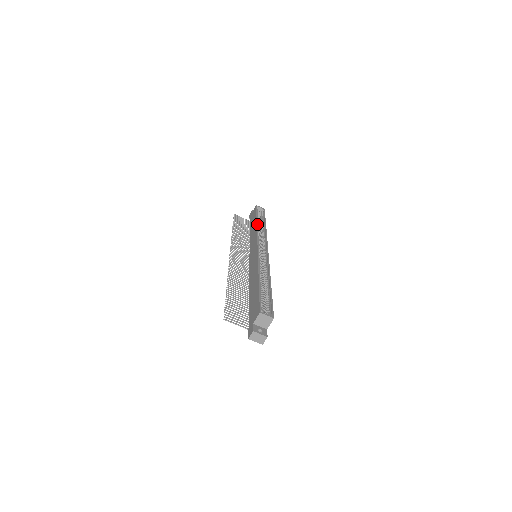
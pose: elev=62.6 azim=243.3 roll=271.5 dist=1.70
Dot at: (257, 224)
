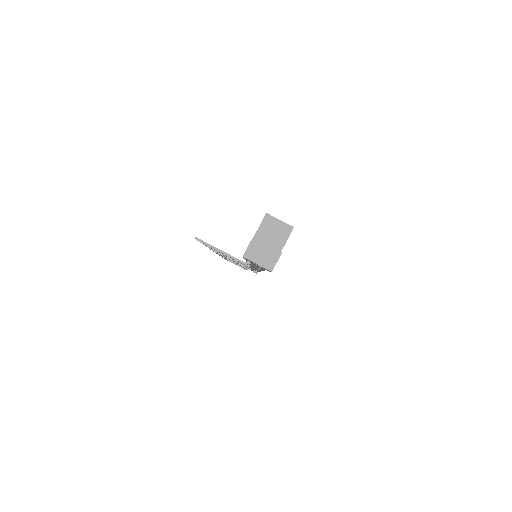
Dot at: occluded
